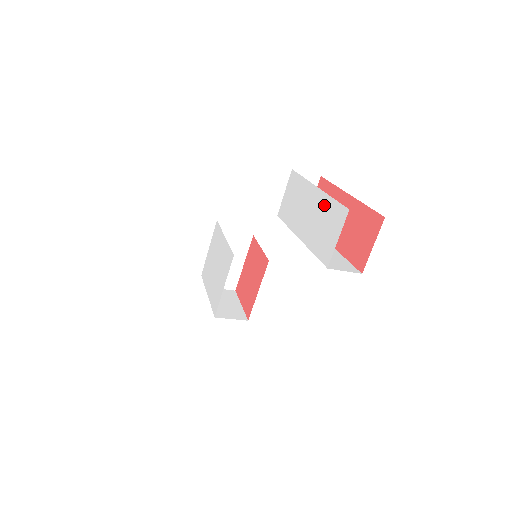
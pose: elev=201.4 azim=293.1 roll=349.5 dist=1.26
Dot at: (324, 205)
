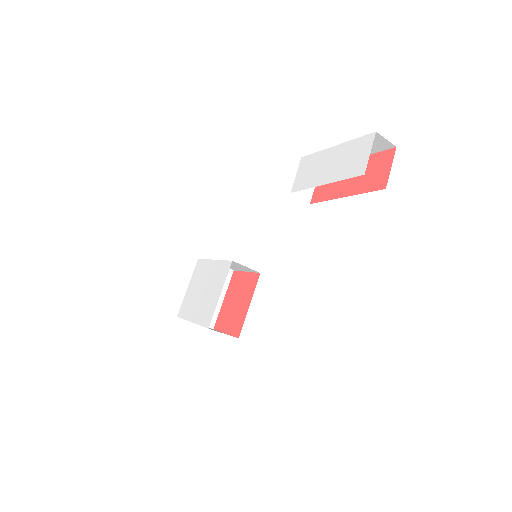
Dot at: (347, 148)
